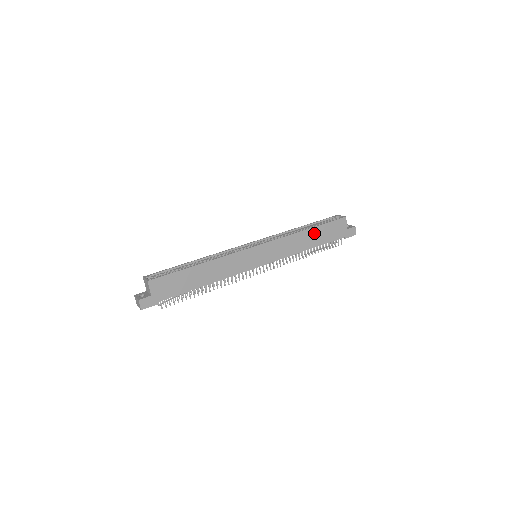
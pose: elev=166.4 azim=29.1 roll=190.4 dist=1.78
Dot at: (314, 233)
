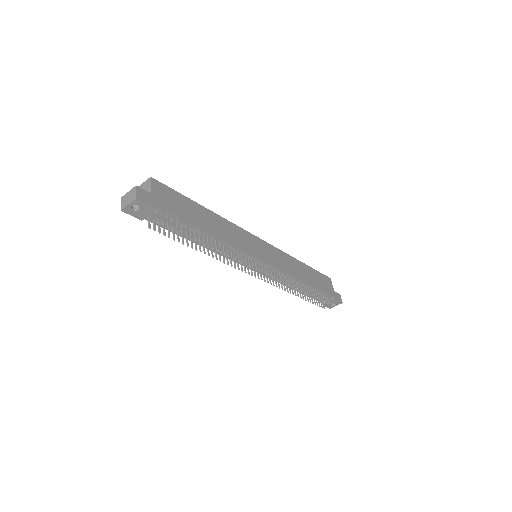
Dot at: (308, 271)
